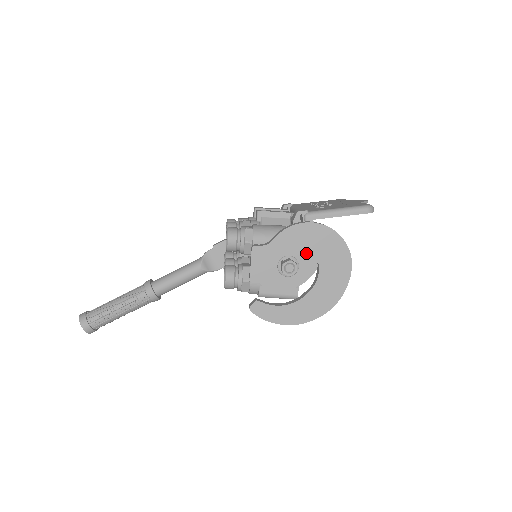
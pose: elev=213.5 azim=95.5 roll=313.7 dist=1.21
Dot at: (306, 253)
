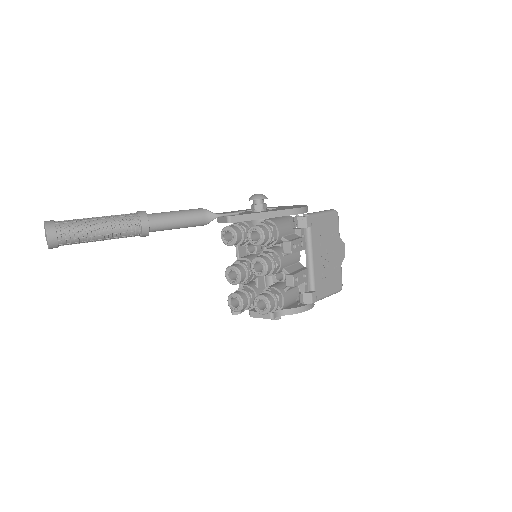
Dot at: occluded
